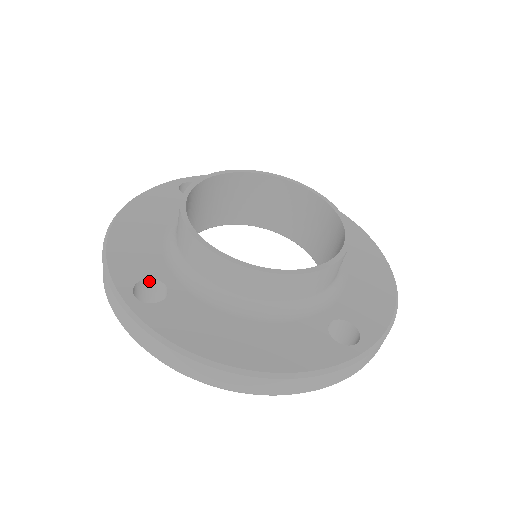
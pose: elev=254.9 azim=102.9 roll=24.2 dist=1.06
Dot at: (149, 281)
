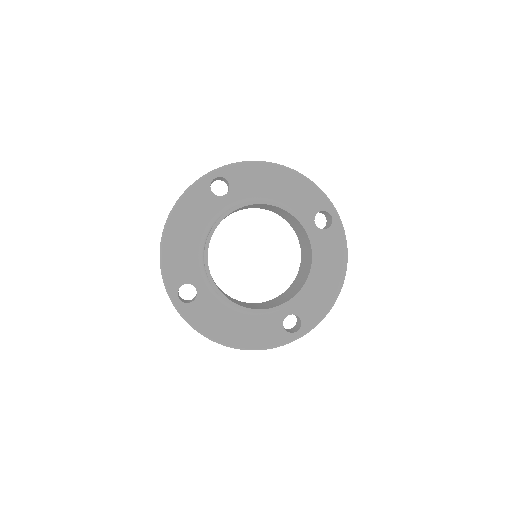
Dot at: occluded
